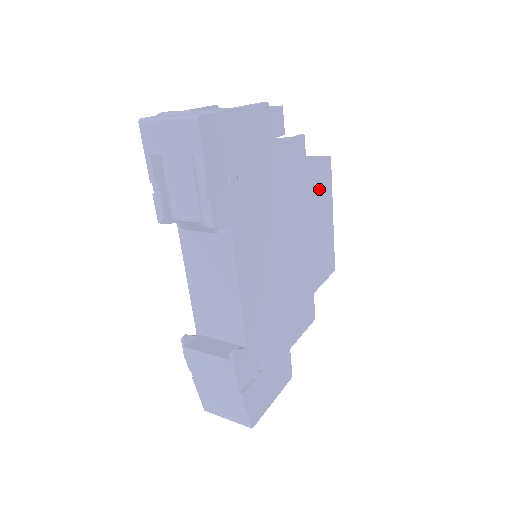
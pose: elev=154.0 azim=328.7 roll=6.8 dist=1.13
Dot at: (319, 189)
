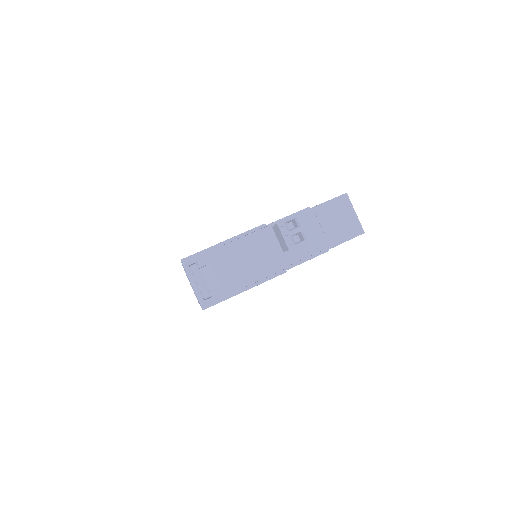
Dot at: occluded
